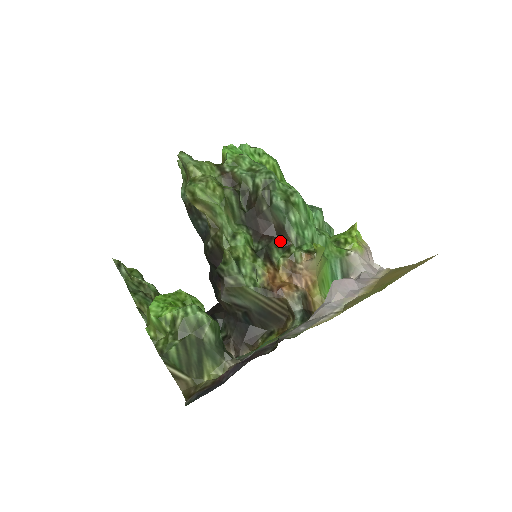
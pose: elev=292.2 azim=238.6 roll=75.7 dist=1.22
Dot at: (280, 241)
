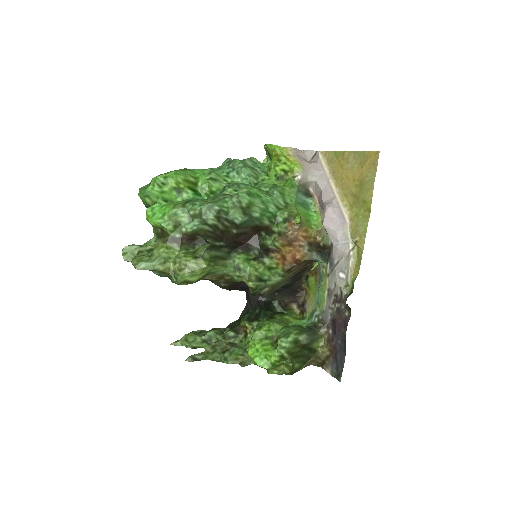
Dot at: (261, 233)
